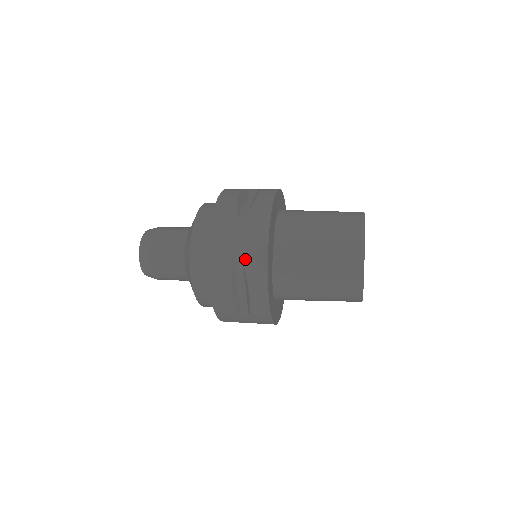
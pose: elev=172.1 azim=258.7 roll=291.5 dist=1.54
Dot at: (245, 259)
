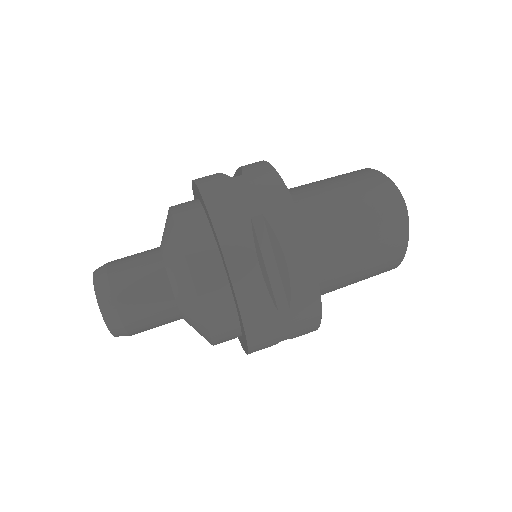
Dot at: (293, 337)
